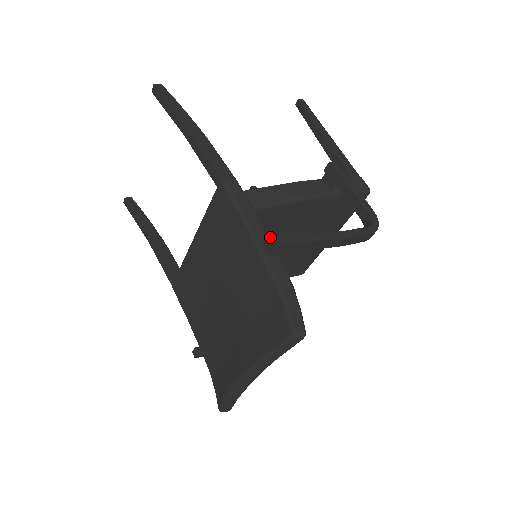
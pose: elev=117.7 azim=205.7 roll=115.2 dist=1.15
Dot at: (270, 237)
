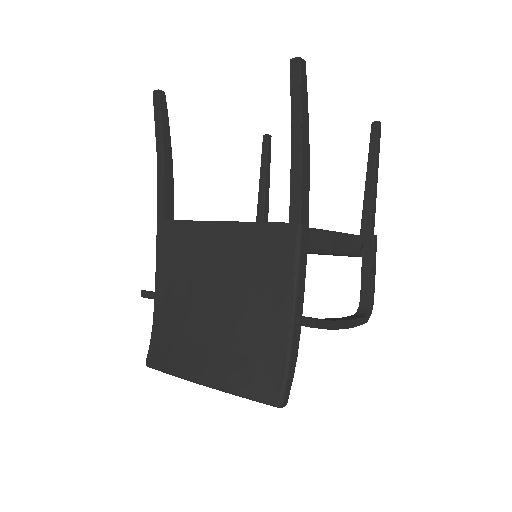
Dot at: (313, 322)
